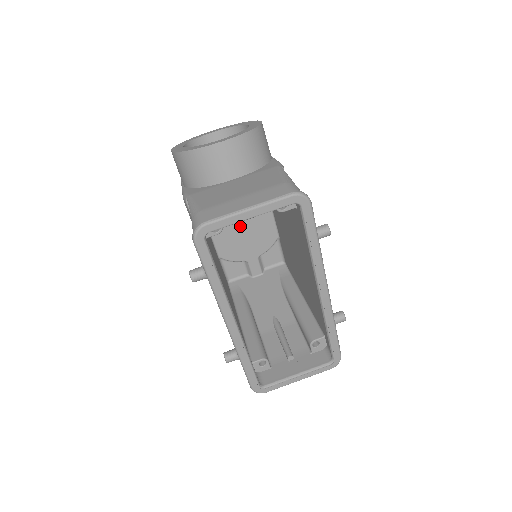
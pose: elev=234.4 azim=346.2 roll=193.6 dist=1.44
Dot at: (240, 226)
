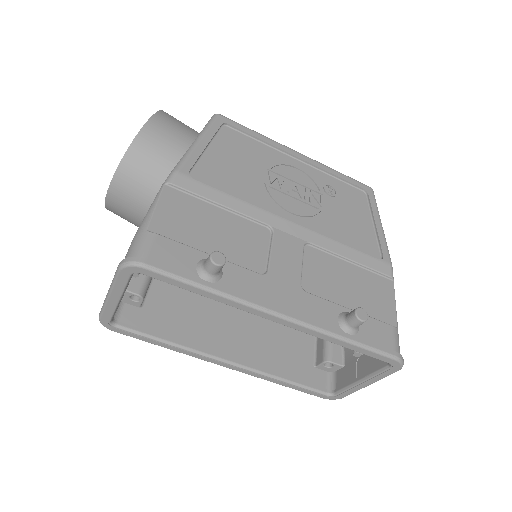
Dot at: occluded
